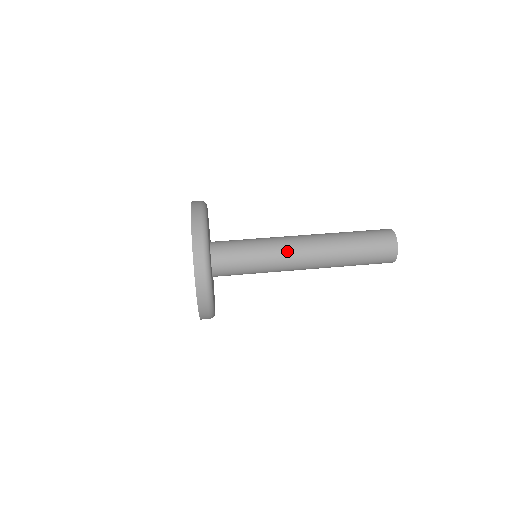
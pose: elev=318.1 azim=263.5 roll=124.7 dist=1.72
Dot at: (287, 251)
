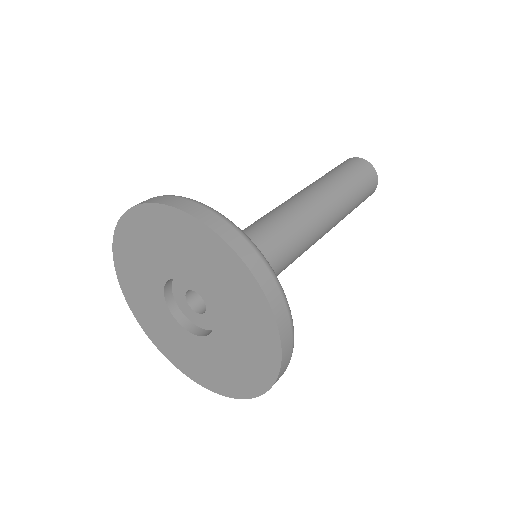
Dot at: (299, 224)
